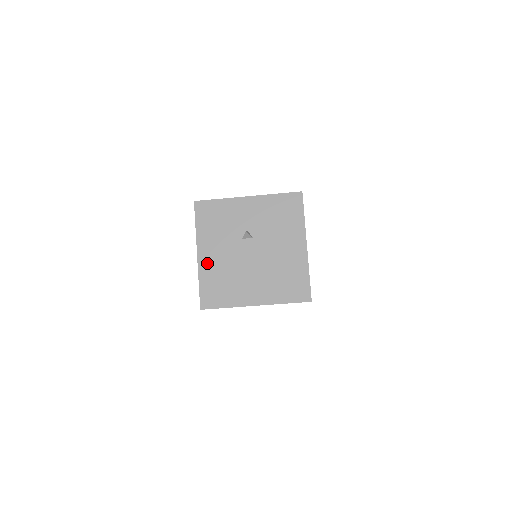
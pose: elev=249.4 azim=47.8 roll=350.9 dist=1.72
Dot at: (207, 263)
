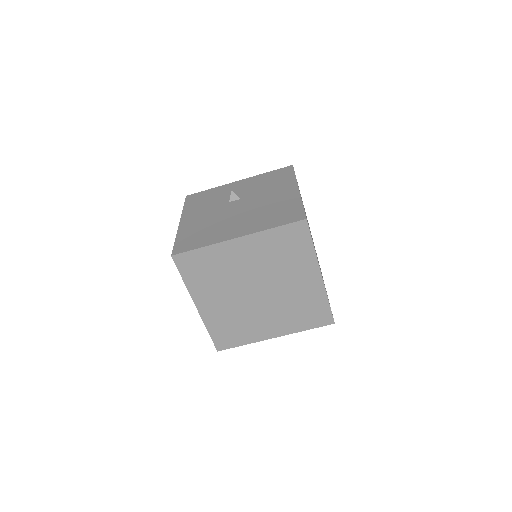
Dot at: (188, 224)
